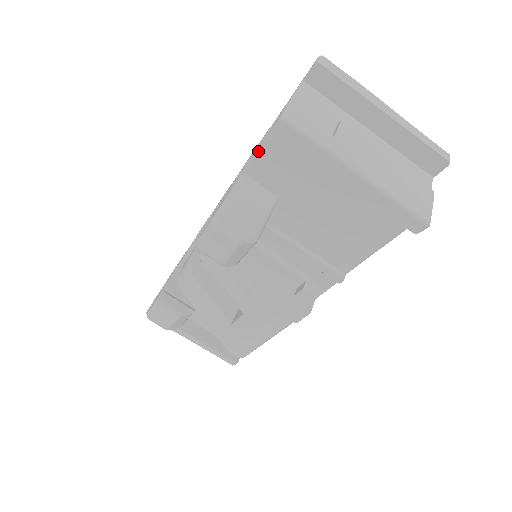
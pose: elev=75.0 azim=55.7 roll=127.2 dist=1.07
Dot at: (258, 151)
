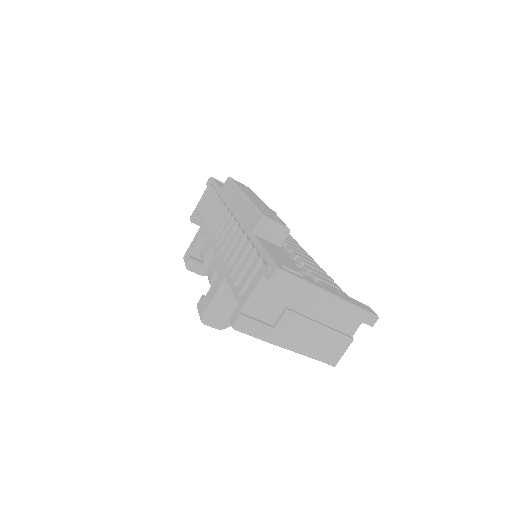
Dot at: (232, 291)
